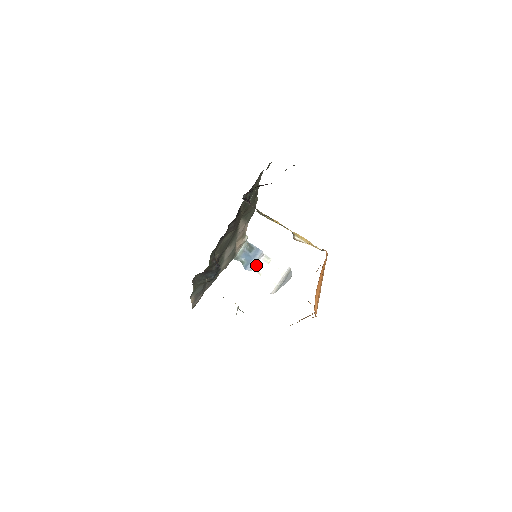
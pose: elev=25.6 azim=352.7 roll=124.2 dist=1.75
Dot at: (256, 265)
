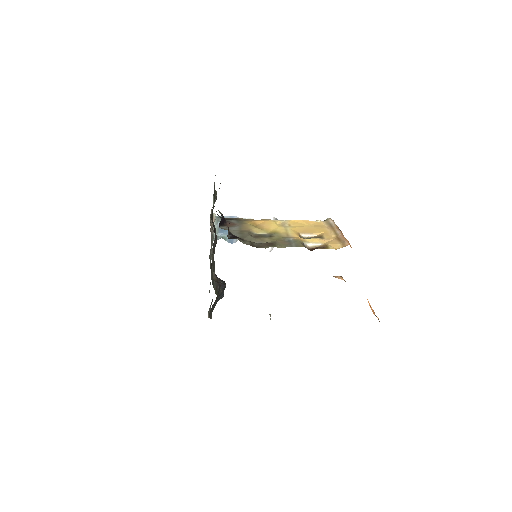
Dot at: occluded
